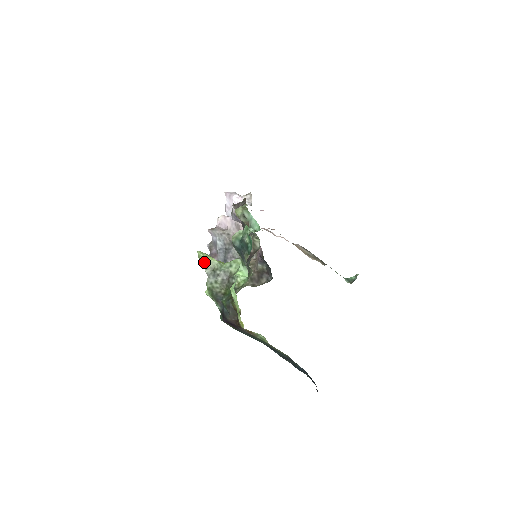
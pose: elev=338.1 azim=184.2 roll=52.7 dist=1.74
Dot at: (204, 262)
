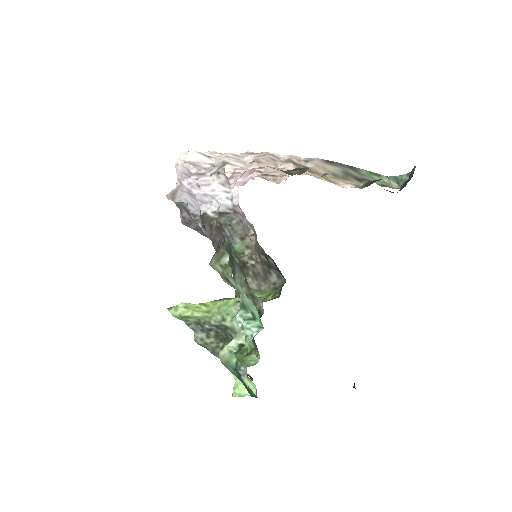
Dot at: (182, 320)
